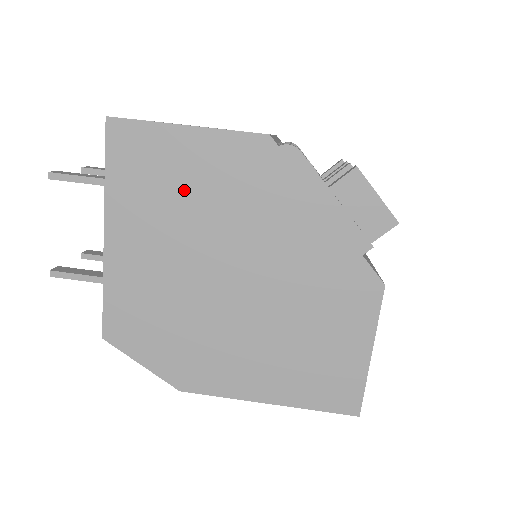
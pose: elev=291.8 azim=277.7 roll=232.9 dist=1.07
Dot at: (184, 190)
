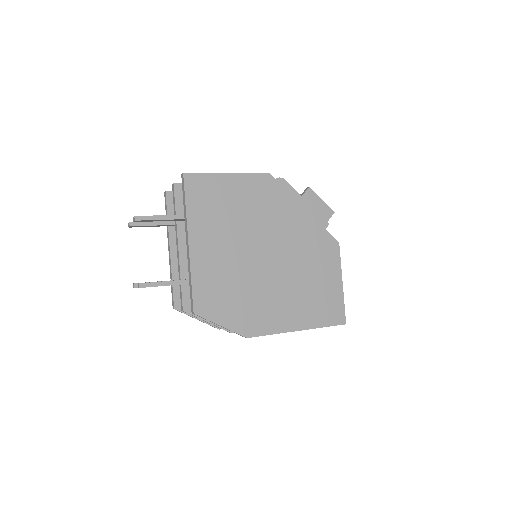
Dot at: (232, 208)
